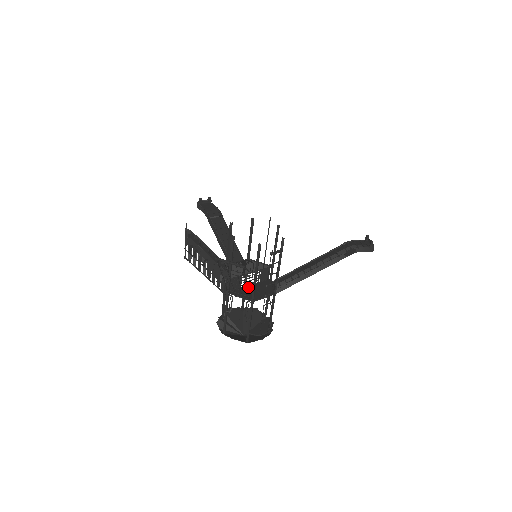
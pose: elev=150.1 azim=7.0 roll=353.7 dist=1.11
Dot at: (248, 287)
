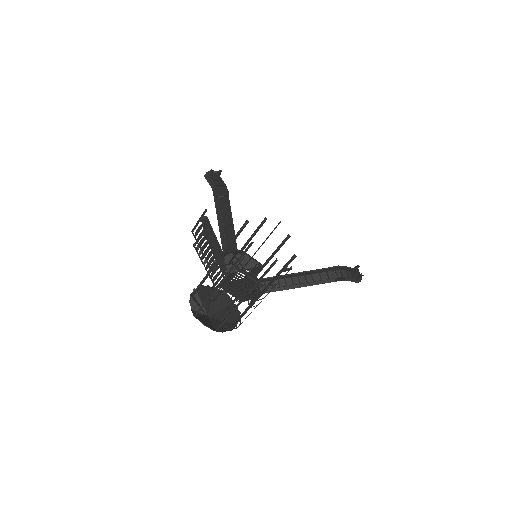
Dot at: (237, 282)
